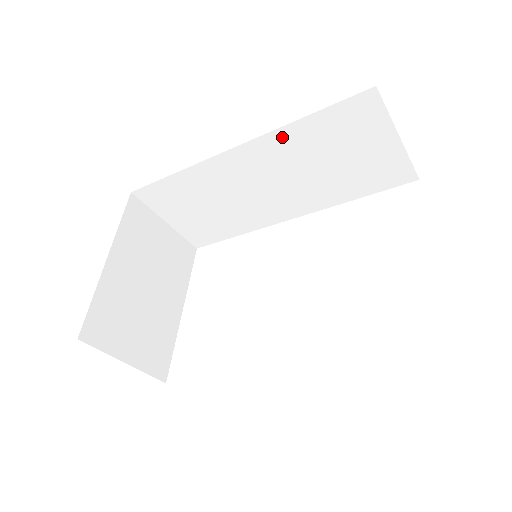
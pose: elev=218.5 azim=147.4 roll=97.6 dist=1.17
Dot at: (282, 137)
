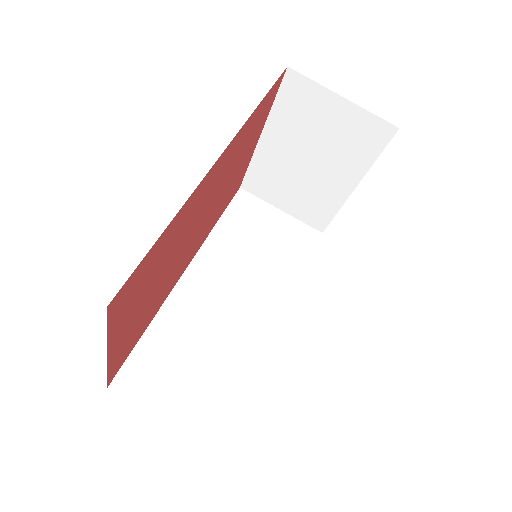
Dot at: (214, 244)
